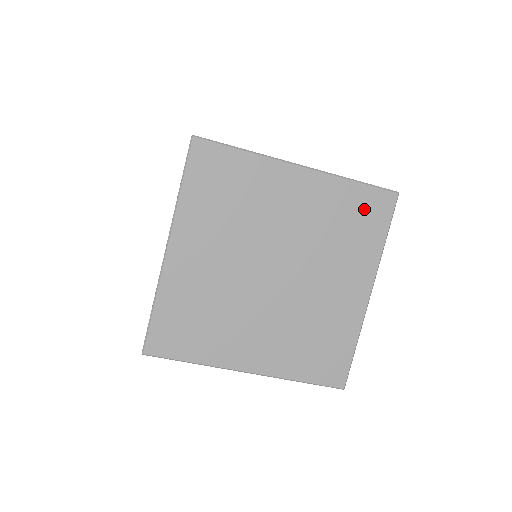
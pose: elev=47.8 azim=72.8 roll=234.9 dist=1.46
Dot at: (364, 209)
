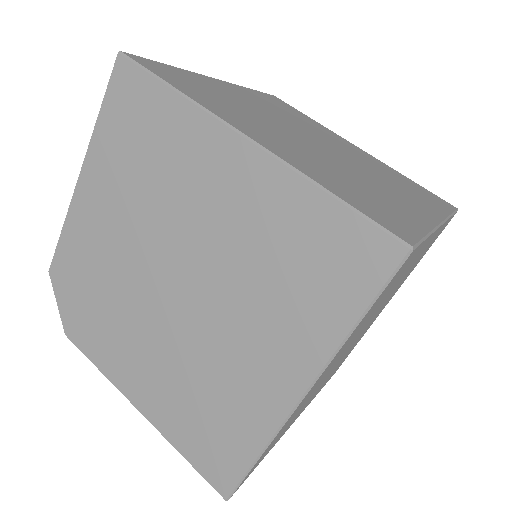
Dot at: occluded
